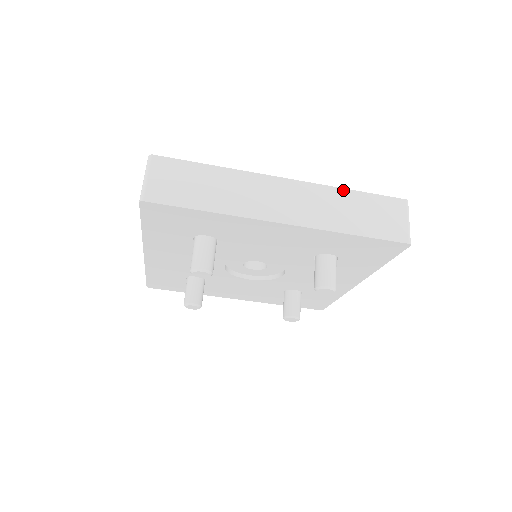
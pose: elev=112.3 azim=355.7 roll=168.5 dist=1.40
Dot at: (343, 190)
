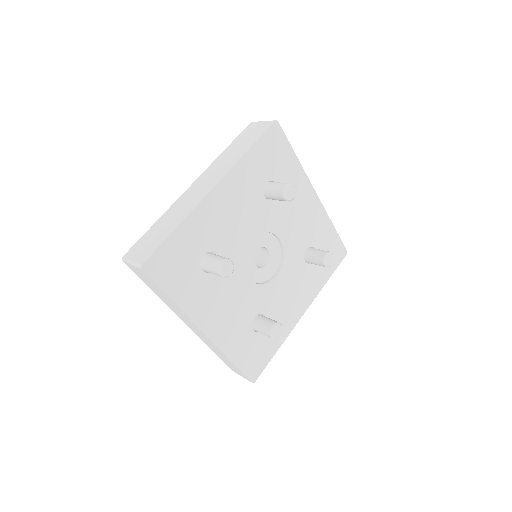
Dot at: occluded
